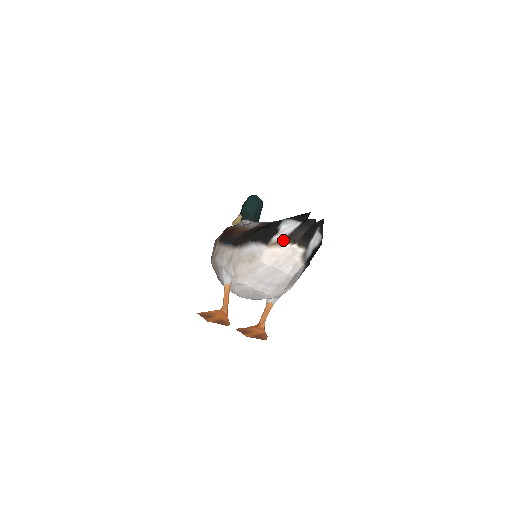
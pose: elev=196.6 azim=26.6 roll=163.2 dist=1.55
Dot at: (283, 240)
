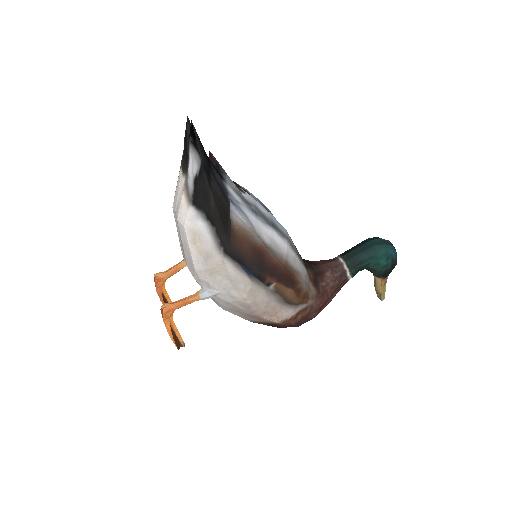
Dot at: occluded
